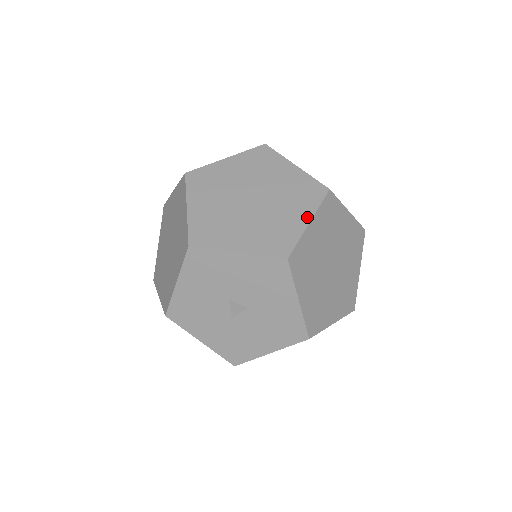
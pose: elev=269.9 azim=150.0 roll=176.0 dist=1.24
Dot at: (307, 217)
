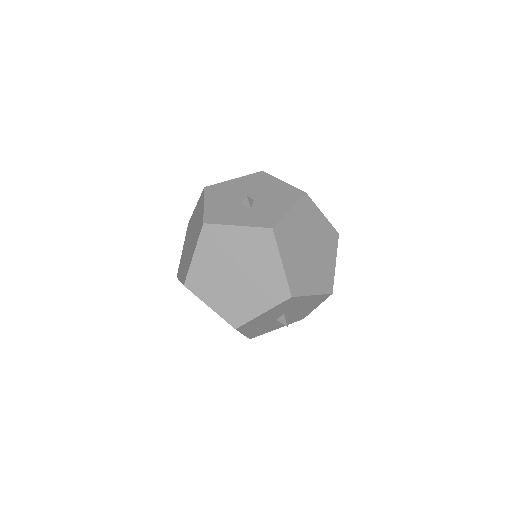
Dot at: (334, 259)
